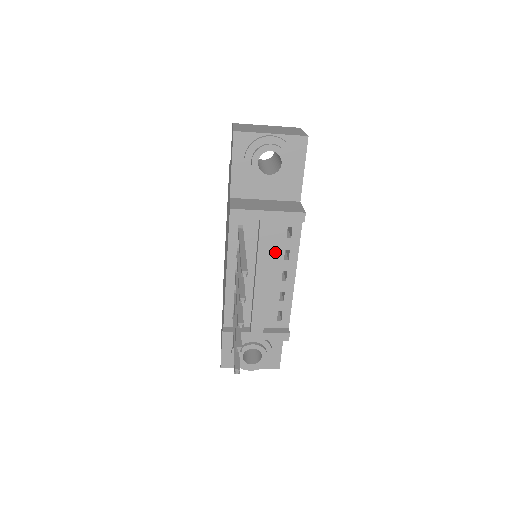
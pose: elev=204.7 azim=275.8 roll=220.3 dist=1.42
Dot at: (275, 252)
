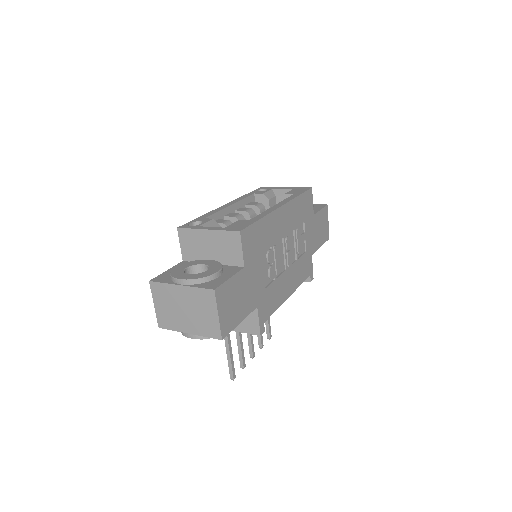
Dot at: occluded
